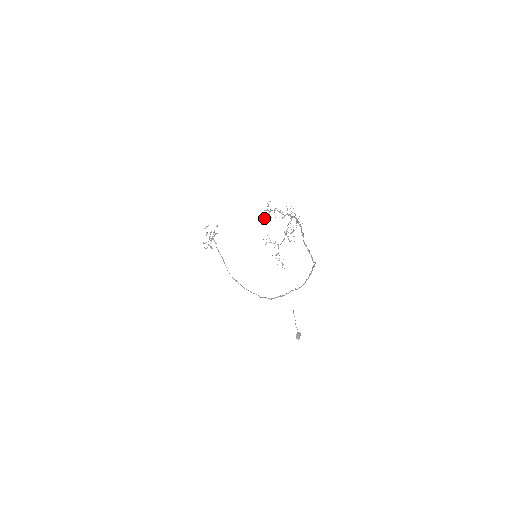
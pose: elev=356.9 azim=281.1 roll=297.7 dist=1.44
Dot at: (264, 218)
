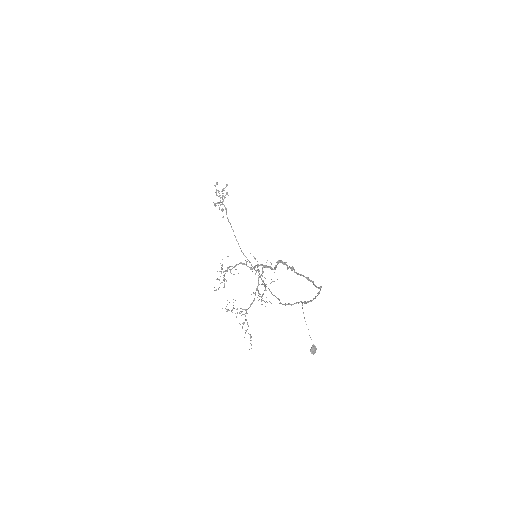
Dot at: (219, 280)
